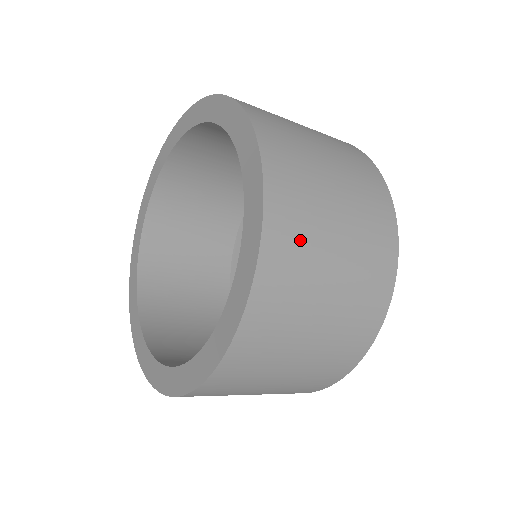
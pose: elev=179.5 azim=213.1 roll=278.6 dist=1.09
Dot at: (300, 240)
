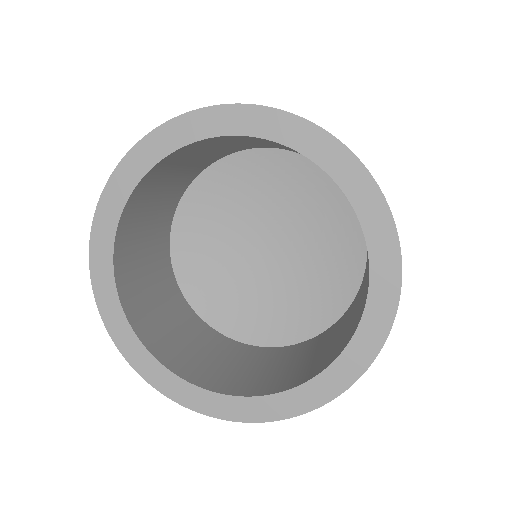
Dot at: occluded
